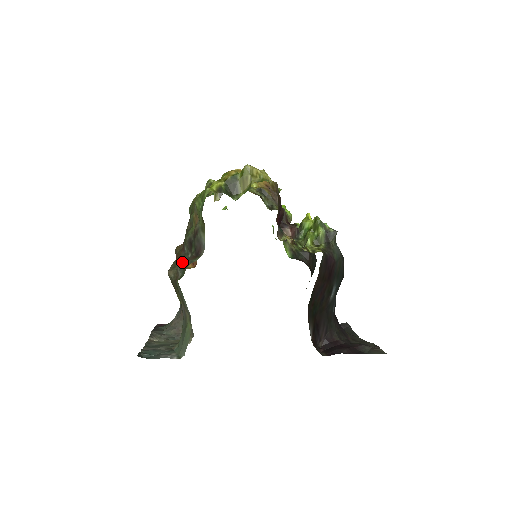
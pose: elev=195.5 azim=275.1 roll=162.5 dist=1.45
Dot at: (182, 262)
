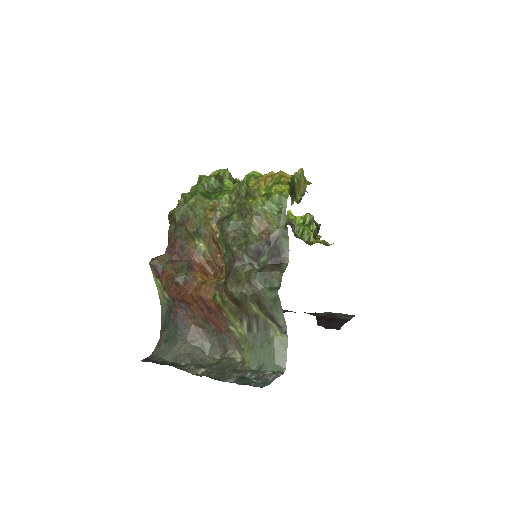
Dot at: (267, 273)
